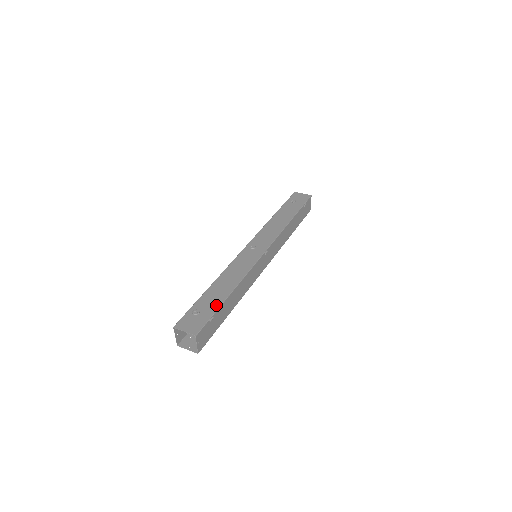
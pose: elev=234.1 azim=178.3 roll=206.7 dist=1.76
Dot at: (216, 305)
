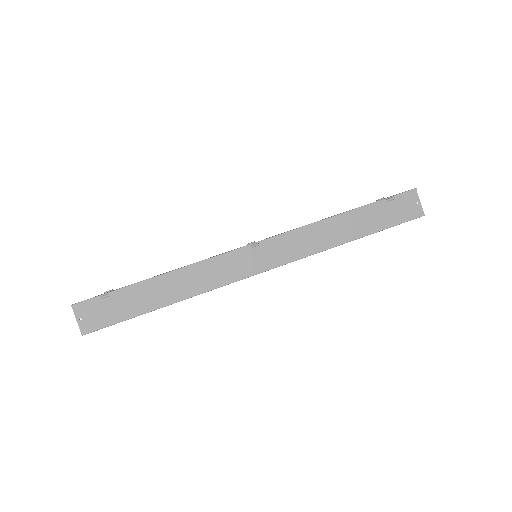
Dot at: (128, 285)
